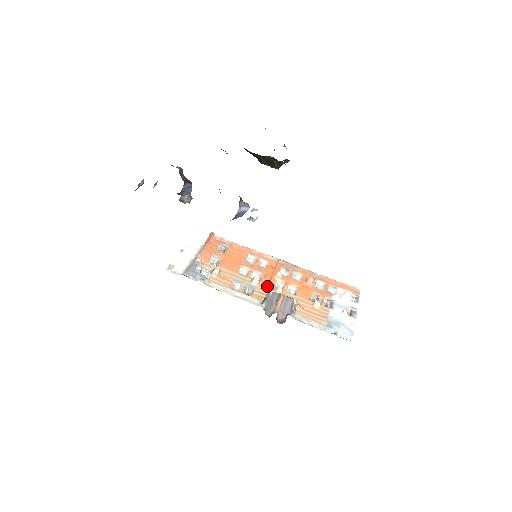
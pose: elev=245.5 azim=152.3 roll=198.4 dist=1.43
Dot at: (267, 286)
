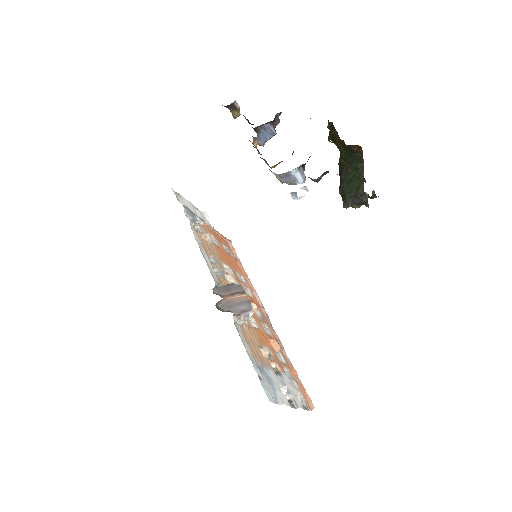
Dot at: occluded
